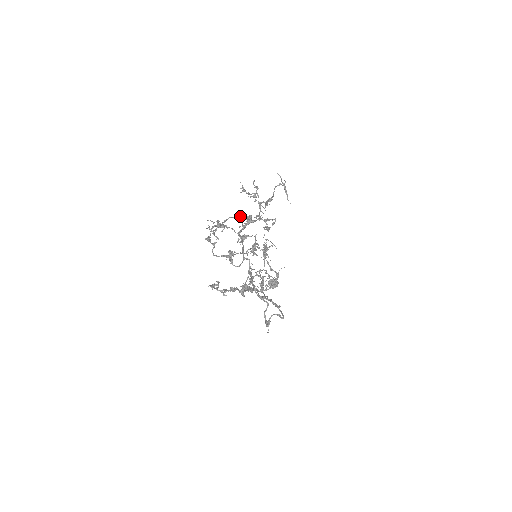
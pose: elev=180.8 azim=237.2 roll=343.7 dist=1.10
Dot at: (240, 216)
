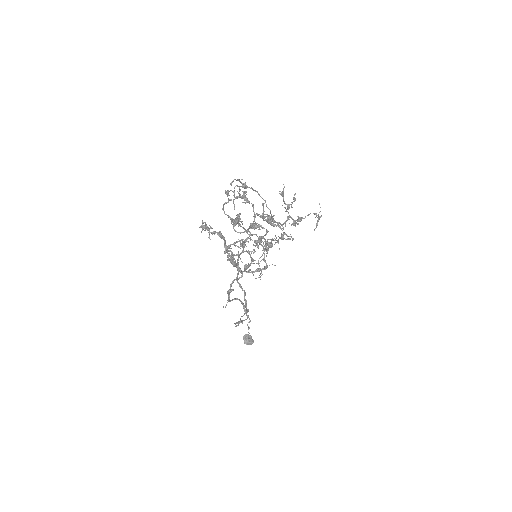
Dot at: occluded
